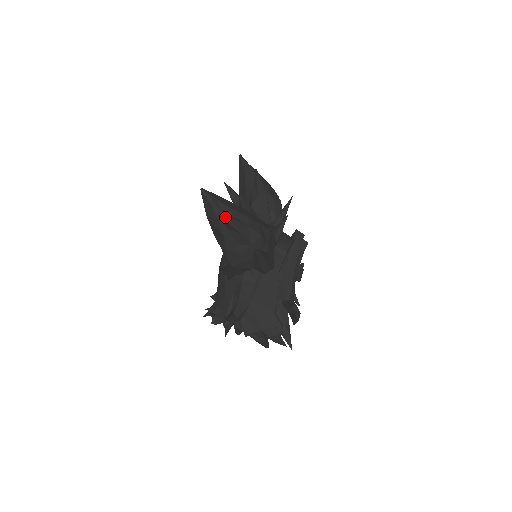
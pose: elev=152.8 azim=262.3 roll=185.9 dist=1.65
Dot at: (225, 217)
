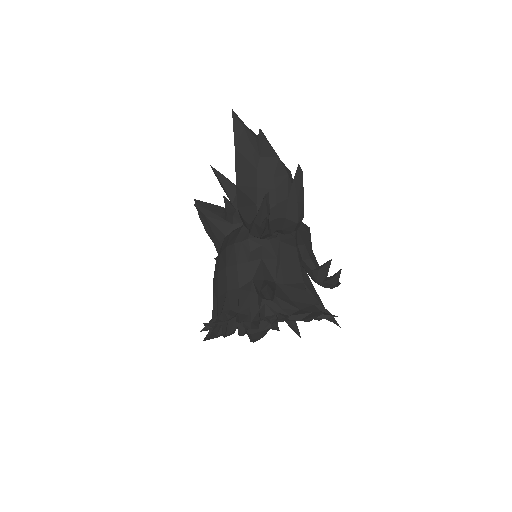
Dot at: (263, 134)
